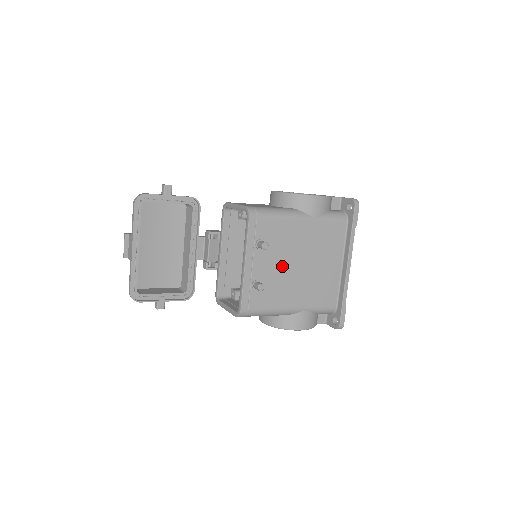
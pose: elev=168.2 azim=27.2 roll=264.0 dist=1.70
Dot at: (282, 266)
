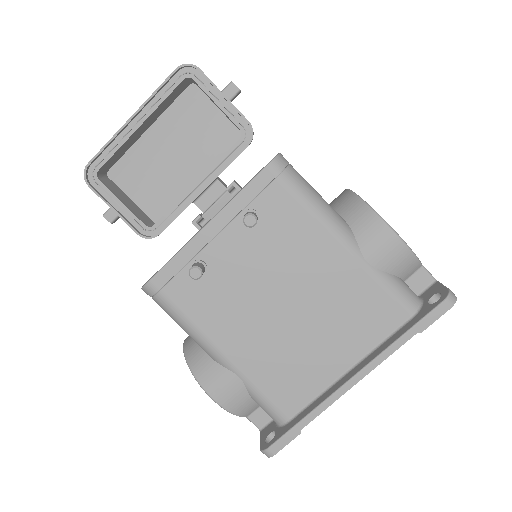
Dot at: (257, 280)
